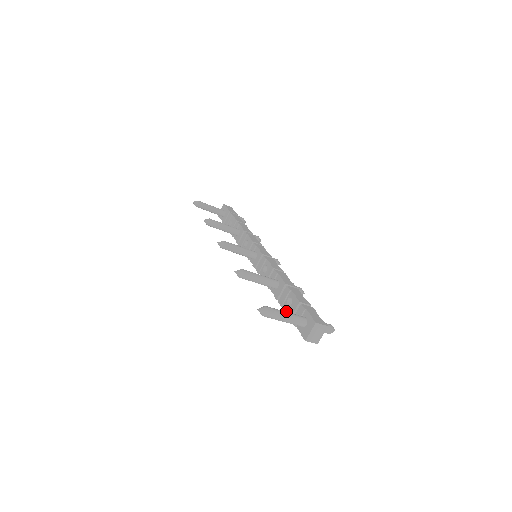
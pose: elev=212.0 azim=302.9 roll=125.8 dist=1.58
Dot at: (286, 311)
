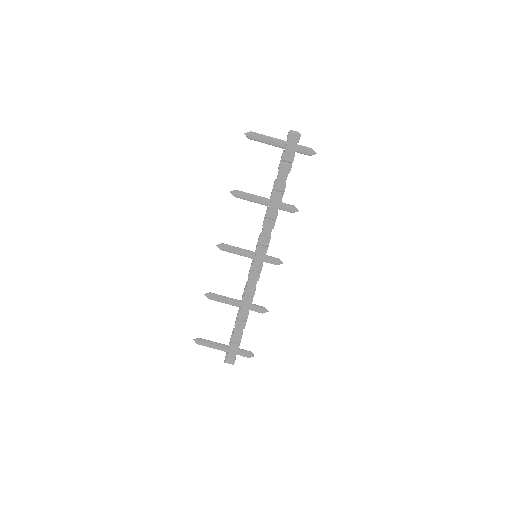
Dot at: (278, 173)
